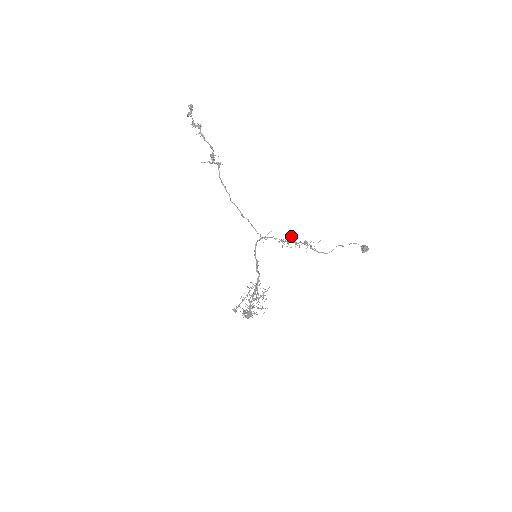
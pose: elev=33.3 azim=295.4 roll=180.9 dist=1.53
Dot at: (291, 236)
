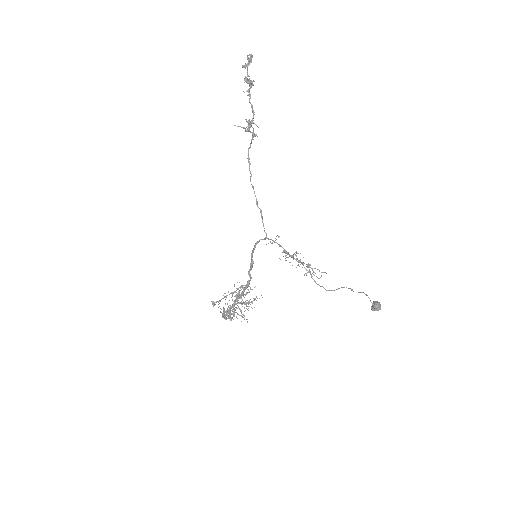
Dot at: occluded
